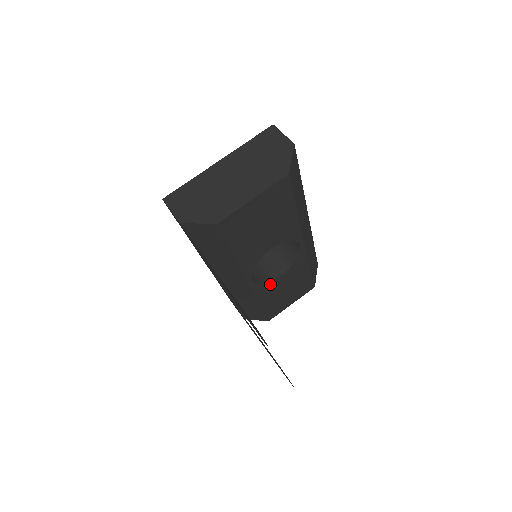
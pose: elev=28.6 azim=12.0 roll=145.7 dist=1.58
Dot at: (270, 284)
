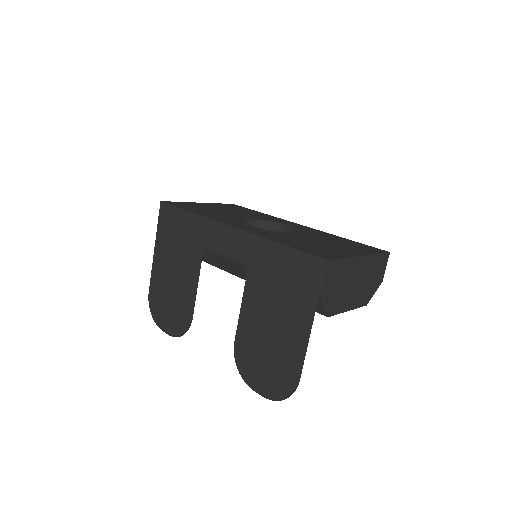
Dot at: occluded
